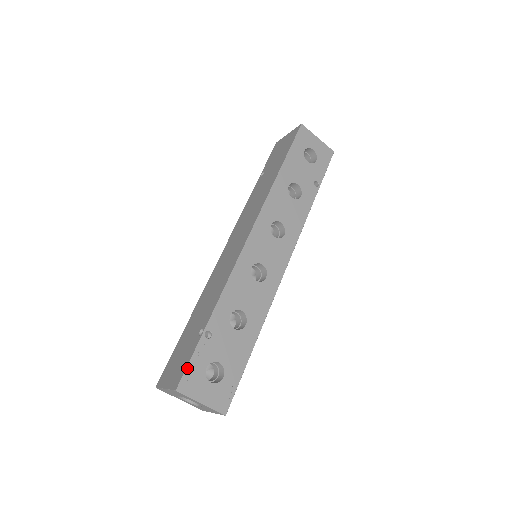
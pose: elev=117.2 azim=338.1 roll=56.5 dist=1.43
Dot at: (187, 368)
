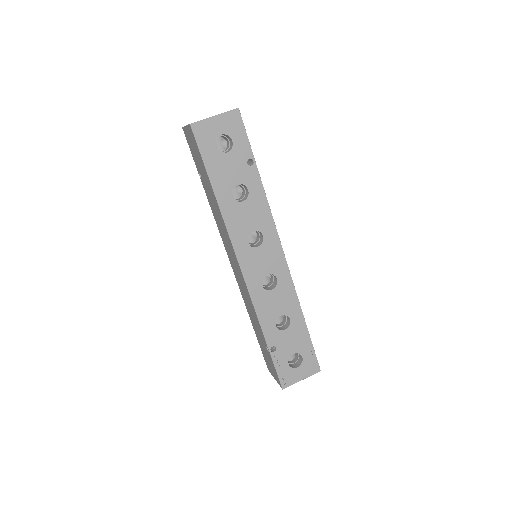
Dot at: (278, 375)
